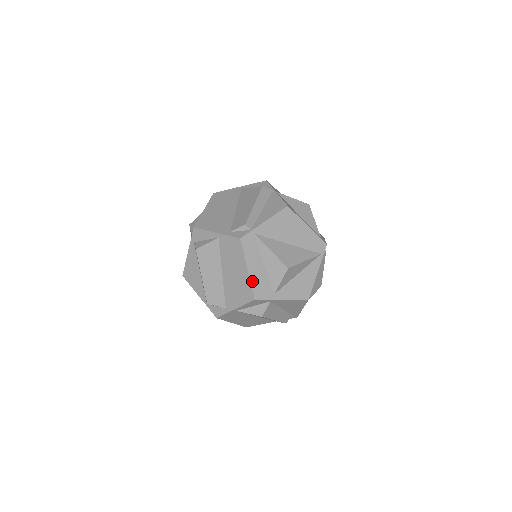
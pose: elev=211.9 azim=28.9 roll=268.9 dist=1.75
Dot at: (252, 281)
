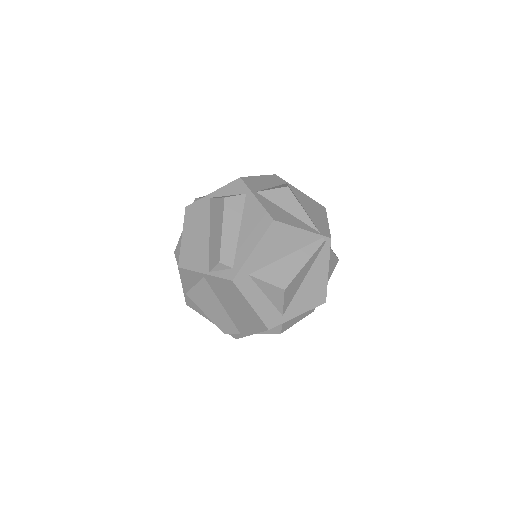
Dot at: (253, 178)
